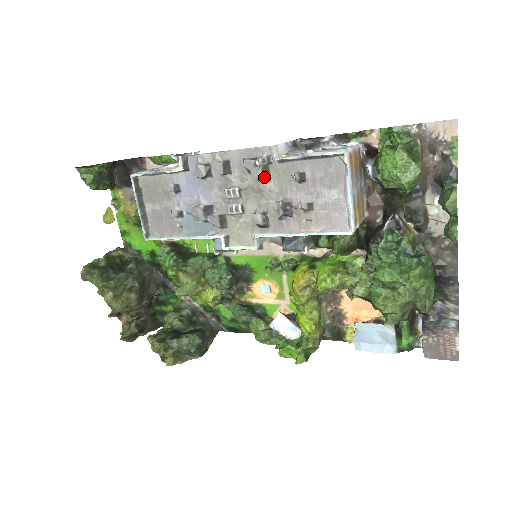
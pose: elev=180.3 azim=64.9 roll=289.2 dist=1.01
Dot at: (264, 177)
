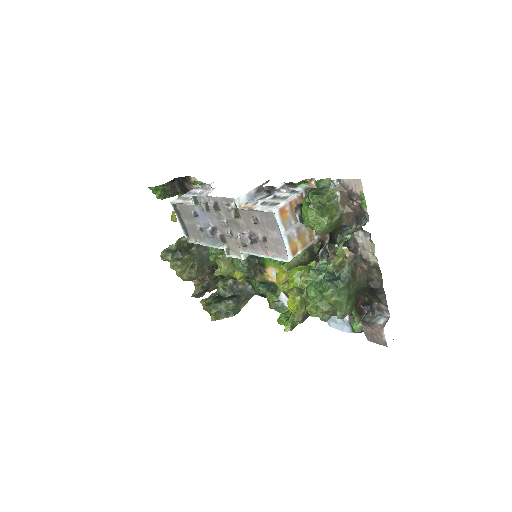
Dot at: (236, 217)
